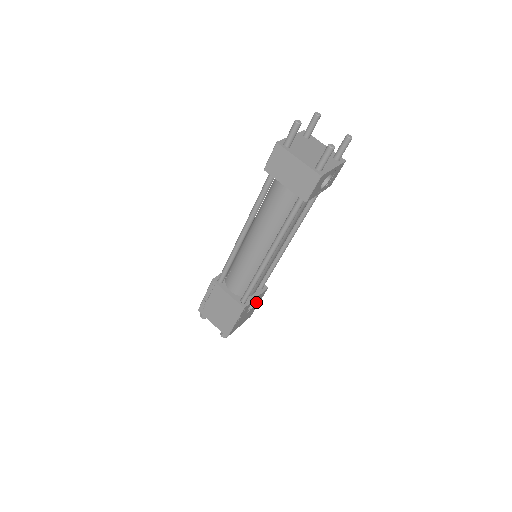
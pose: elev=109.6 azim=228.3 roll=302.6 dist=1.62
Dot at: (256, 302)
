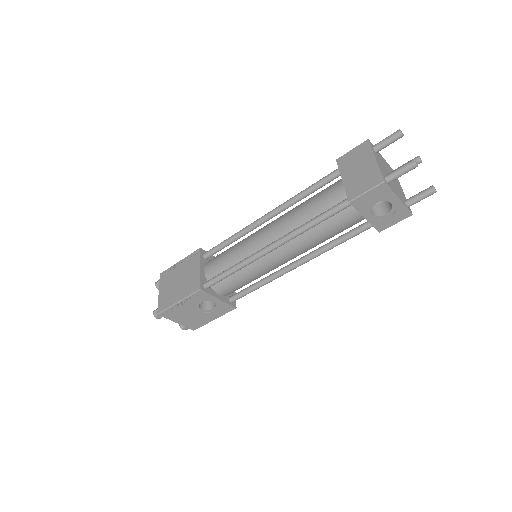
Dot at: (213, 311)
